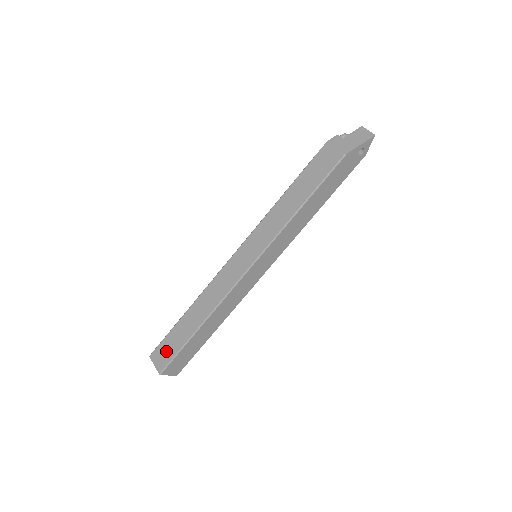
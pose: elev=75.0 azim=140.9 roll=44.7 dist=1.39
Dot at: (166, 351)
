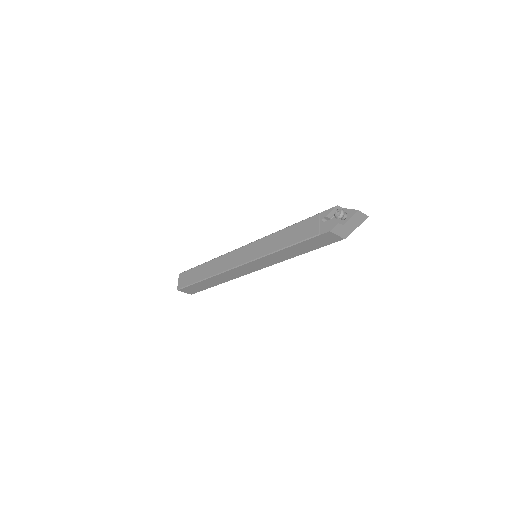
Dot at: (193, 290)
